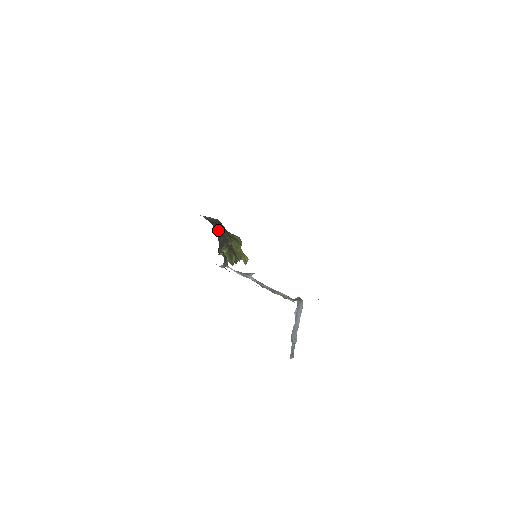
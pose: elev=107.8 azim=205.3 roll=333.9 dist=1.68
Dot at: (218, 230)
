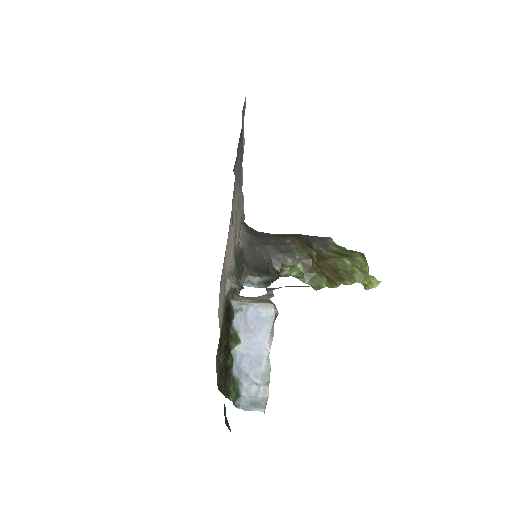
Dot at: (269, 243)
